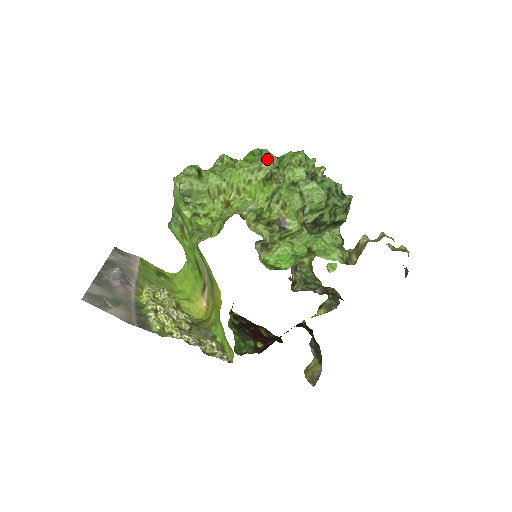
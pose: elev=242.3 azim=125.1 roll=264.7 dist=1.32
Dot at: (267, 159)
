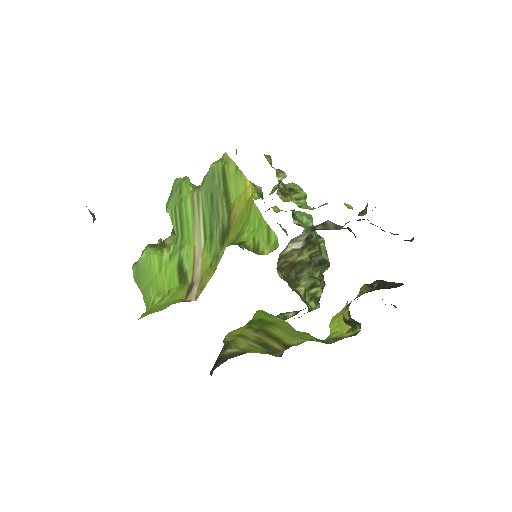
Dot at: occluded
